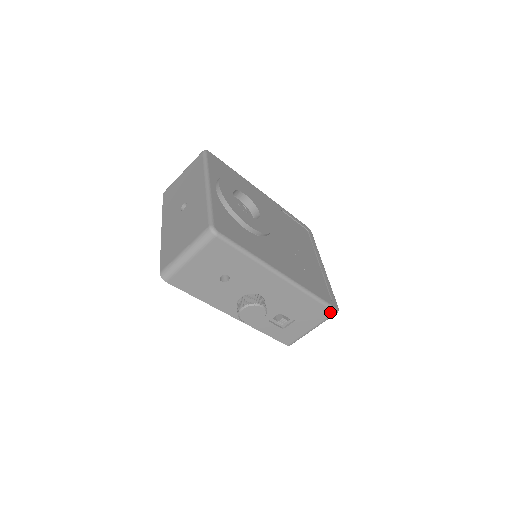
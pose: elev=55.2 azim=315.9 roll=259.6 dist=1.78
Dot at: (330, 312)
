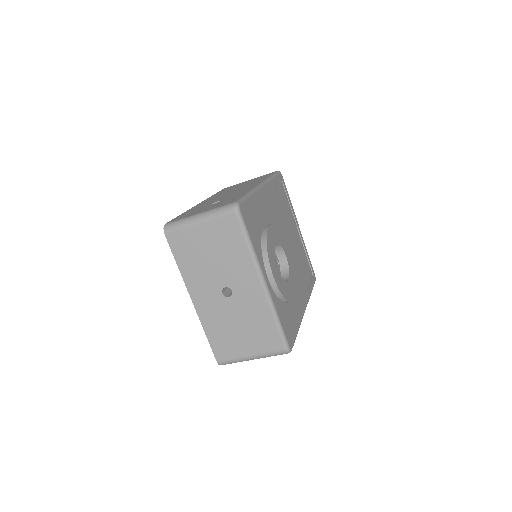
Dot at: occluded
